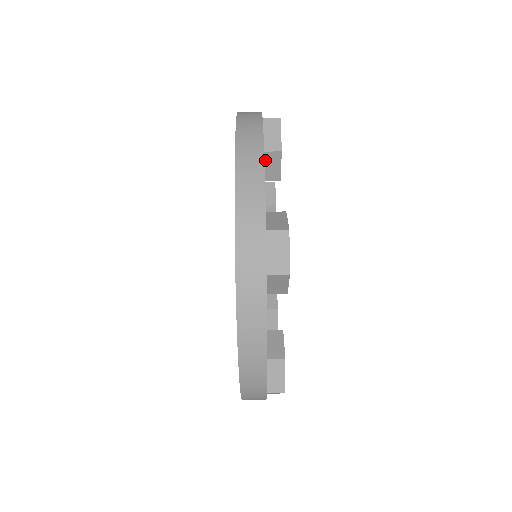
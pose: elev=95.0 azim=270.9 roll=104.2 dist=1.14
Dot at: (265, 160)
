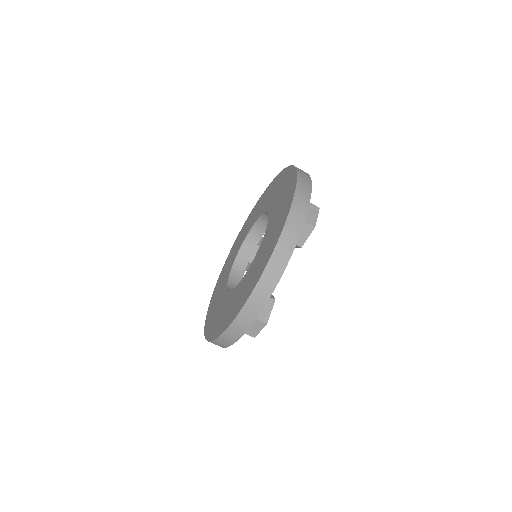
Dot at: occluded
